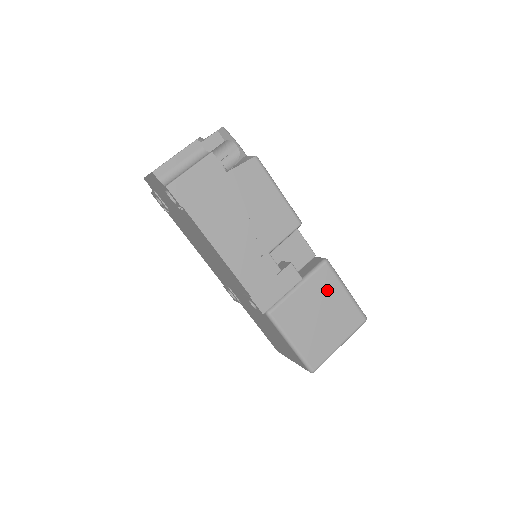
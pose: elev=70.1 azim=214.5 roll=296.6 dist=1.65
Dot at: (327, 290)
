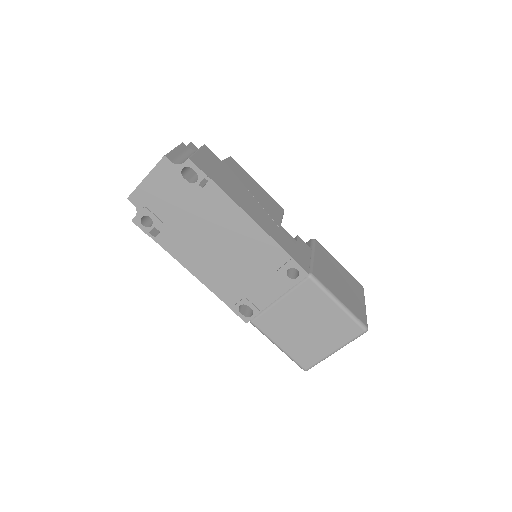
Dot at: (329, 260)
